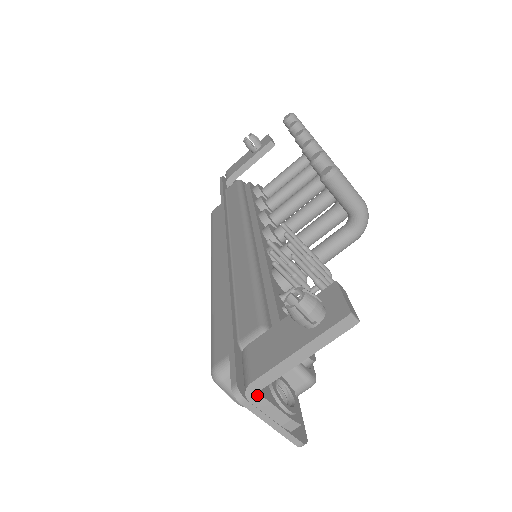
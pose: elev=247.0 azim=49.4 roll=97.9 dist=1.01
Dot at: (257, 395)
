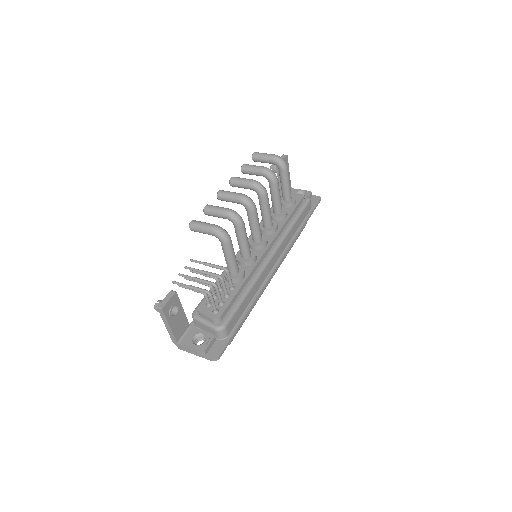
Dot at: (179, 345)
